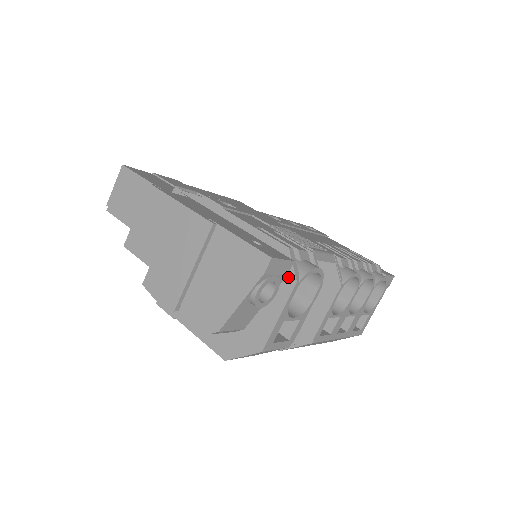
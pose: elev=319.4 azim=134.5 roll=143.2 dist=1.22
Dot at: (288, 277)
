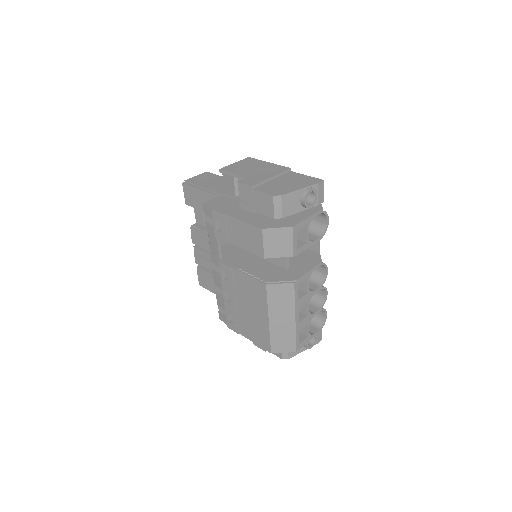
Dot at: (318, 207)
